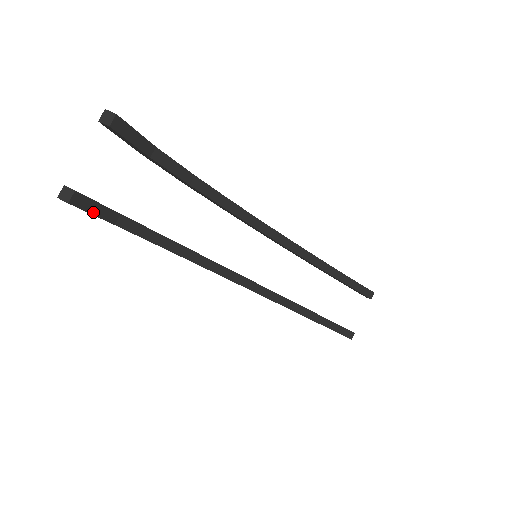
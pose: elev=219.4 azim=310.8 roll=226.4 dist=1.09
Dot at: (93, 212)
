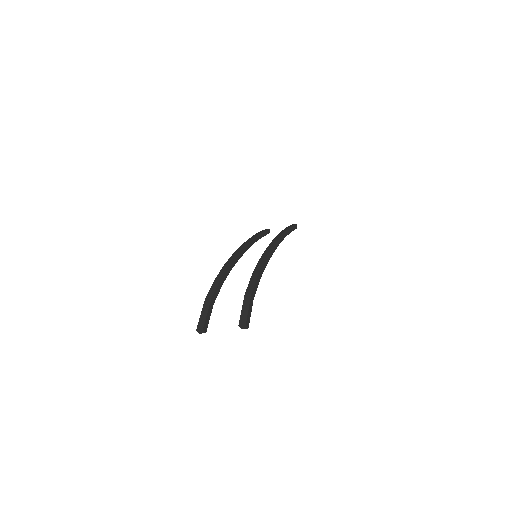
Dot at: occluded
